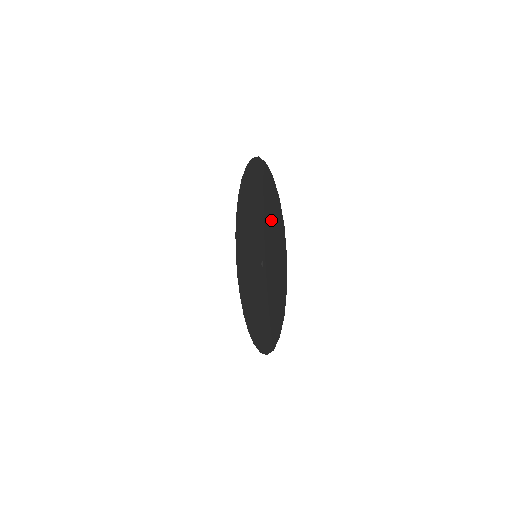
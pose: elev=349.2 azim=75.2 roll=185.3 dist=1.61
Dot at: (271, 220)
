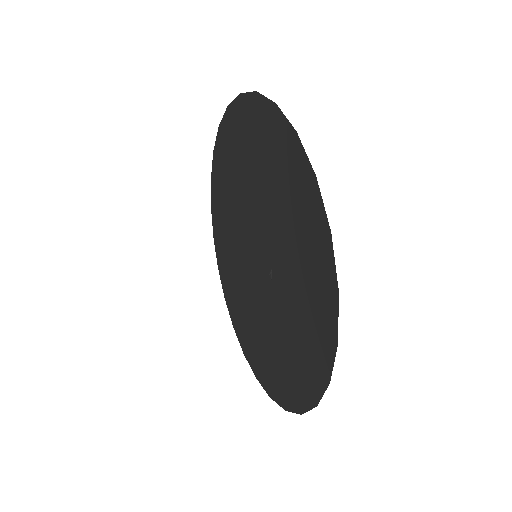
Dot at: (292, 211)
